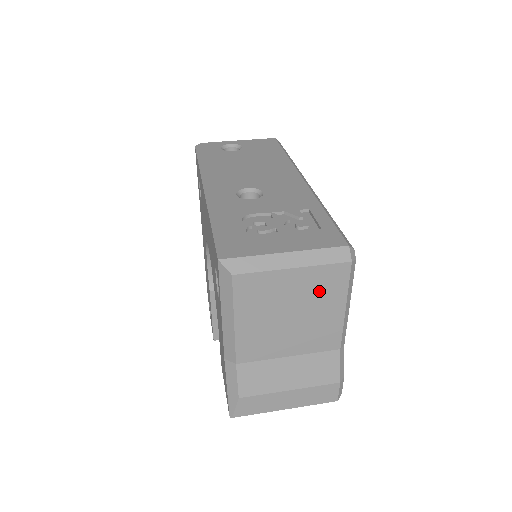
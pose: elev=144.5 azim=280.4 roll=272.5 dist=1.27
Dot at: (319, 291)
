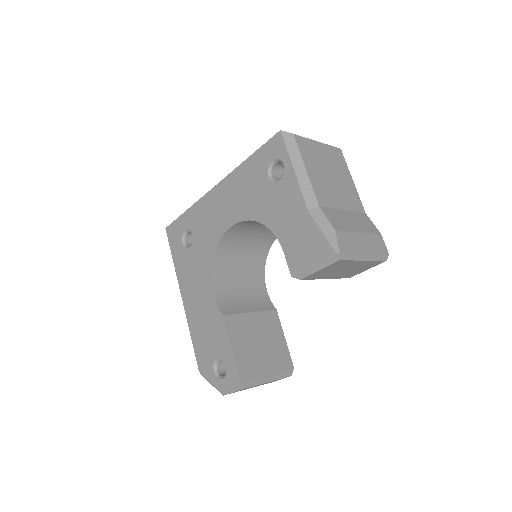
Dot at: (336, 162)
